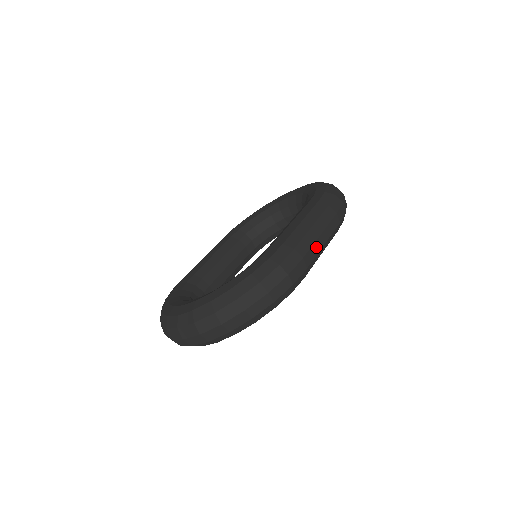
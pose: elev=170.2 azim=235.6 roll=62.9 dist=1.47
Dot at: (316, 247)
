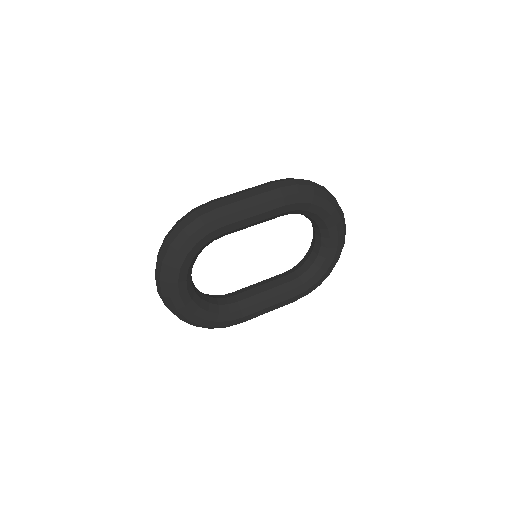
Dot at: (236, 198)
